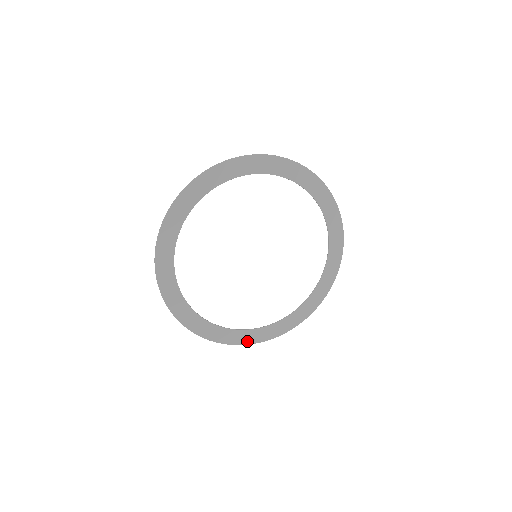
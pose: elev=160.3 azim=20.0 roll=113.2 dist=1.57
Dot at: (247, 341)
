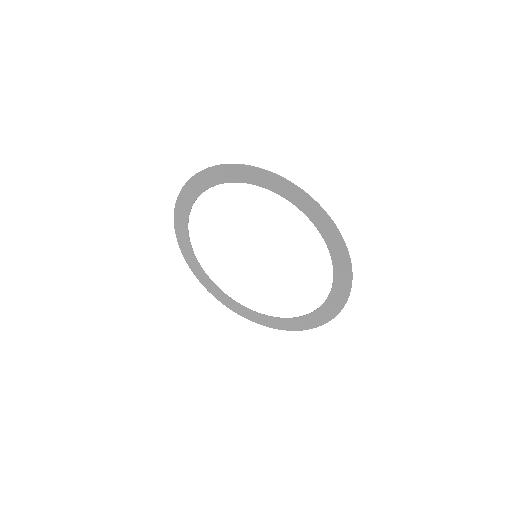
Dot at: (255, 320)
